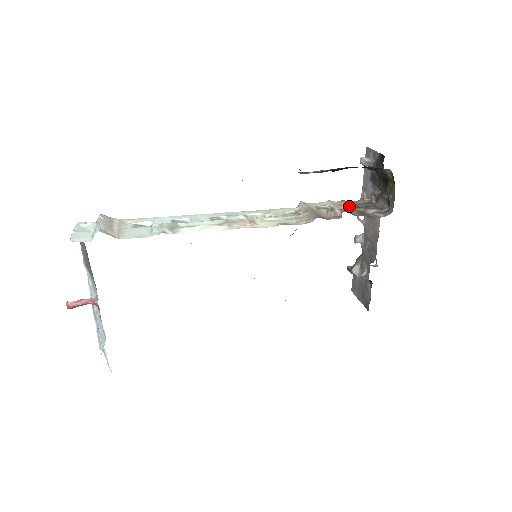
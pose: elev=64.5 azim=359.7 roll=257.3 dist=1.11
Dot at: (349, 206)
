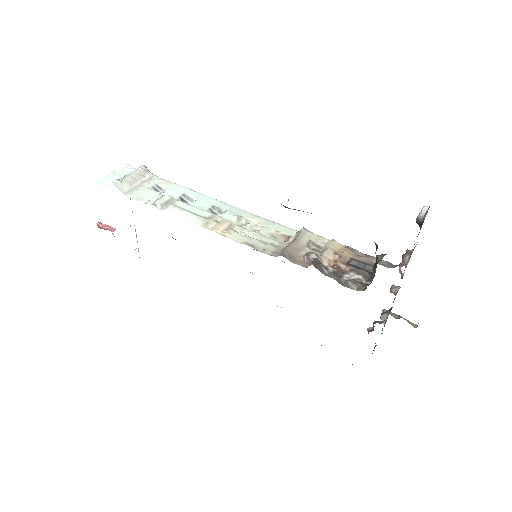
Dot at: (342, 257)
